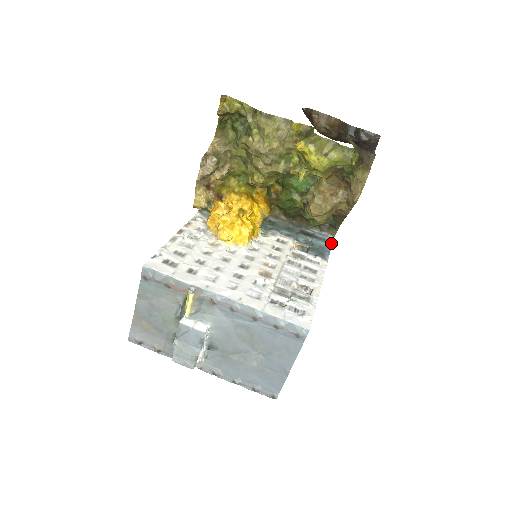
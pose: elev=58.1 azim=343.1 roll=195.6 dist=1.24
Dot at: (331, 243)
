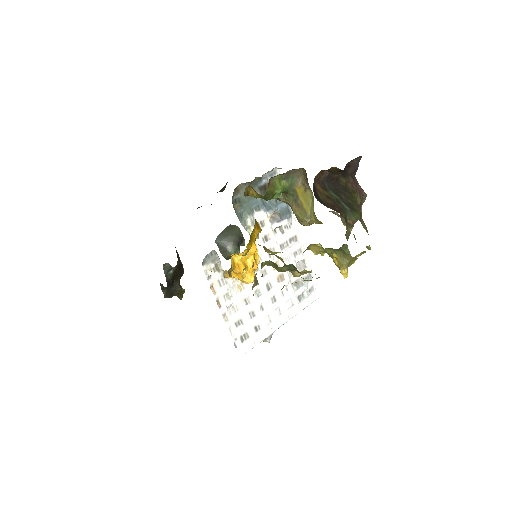
Dot at: occluded
